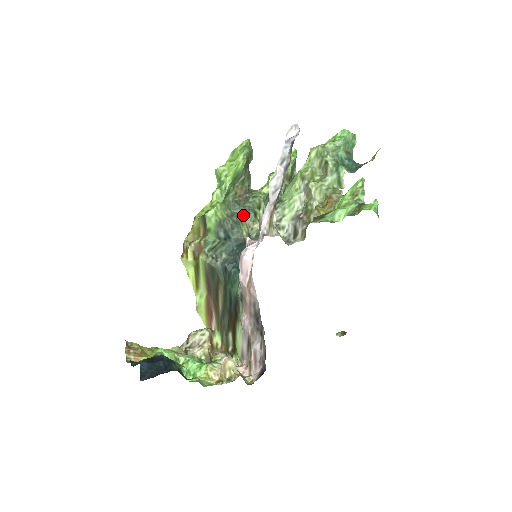
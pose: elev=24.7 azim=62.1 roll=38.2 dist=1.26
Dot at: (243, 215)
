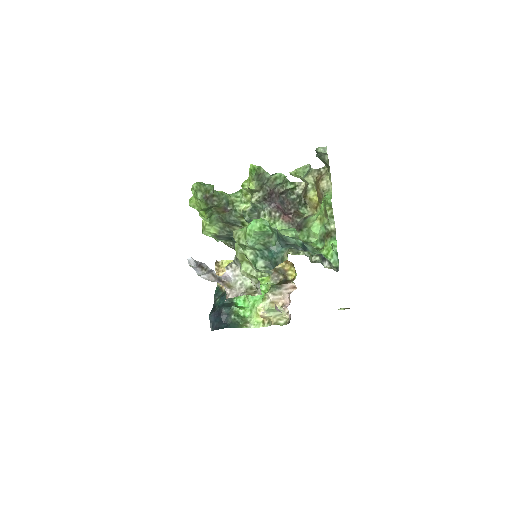
Dot at: (233, 225)
